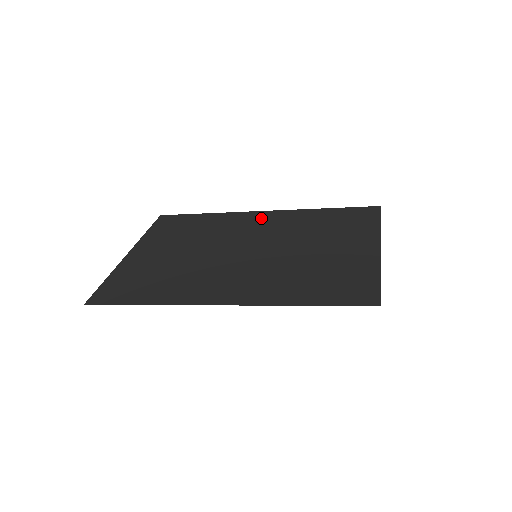
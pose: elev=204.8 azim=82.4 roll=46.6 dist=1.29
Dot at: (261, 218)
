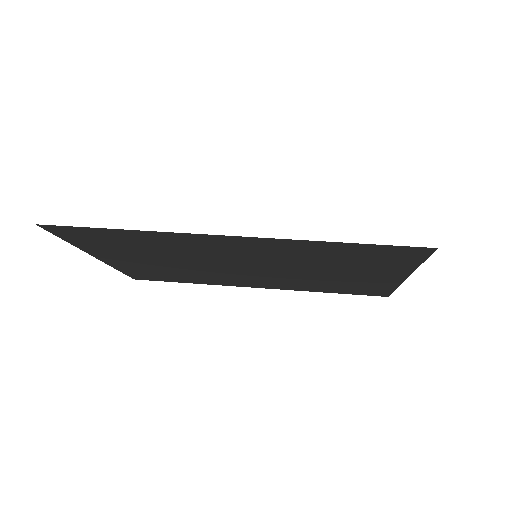
Dot at: occluded
